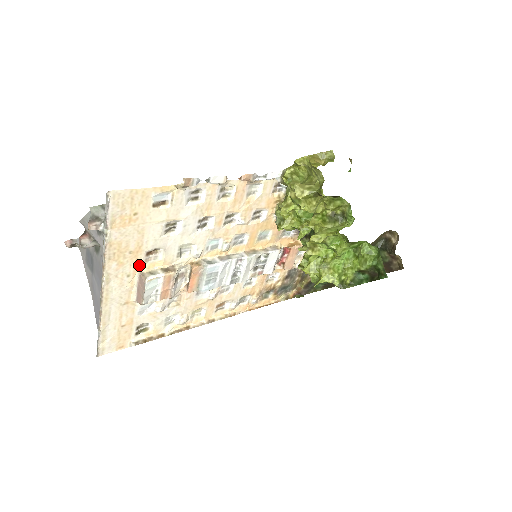
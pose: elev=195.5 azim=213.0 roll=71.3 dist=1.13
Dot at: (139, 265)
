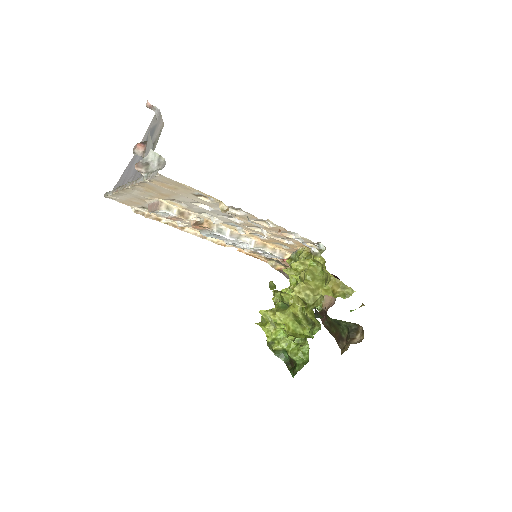
Dot at: (163, 198)
